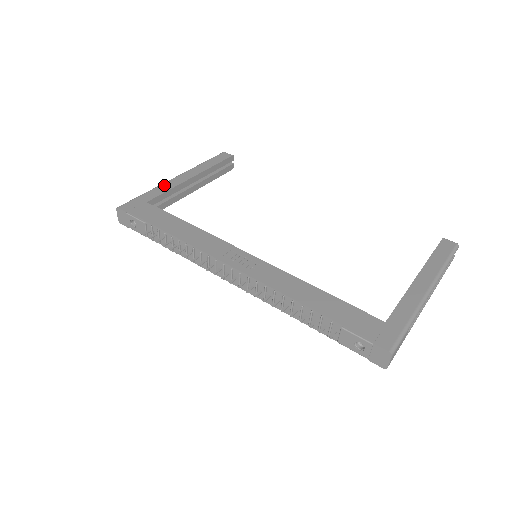
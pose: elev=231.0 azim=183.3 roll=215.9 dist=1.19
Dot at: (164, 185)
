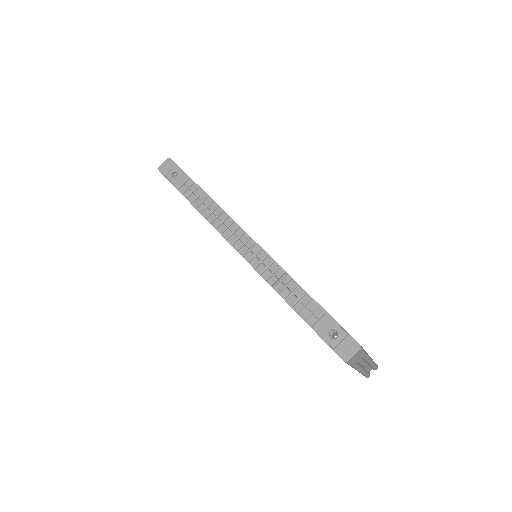
Dot at: occluded
